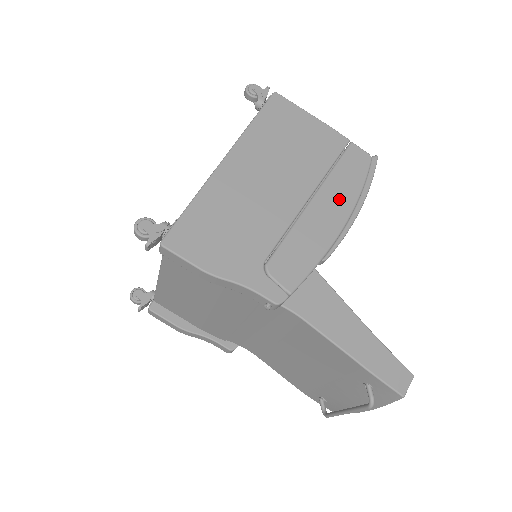
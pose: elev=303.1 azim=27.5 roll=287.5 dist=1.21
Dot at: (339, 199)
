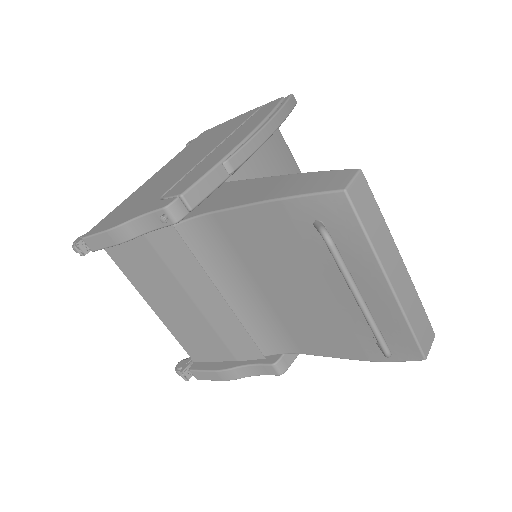
Dot at: (245, 130)
